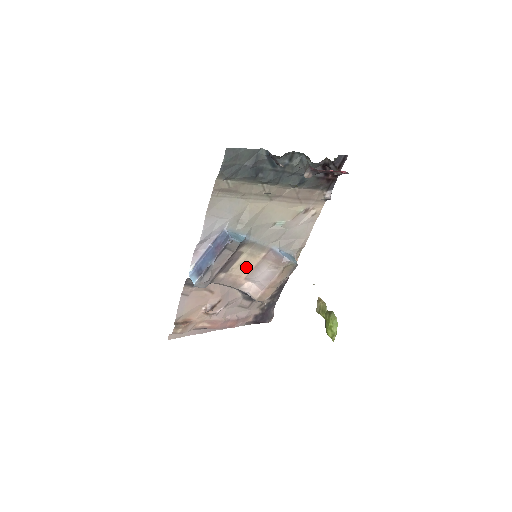
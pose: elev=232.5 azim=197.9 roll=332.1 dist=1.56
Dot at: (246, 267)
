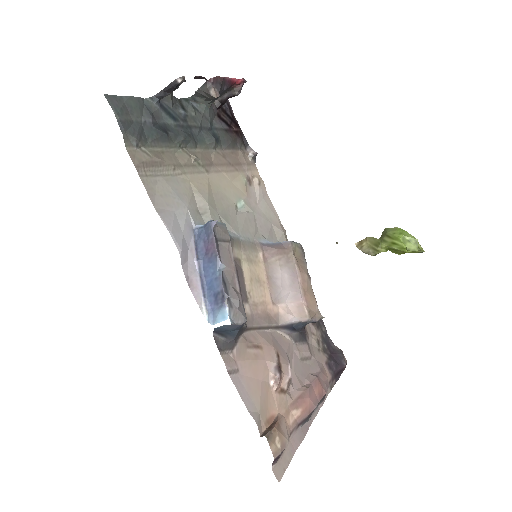
Dot at: (260, 284)
